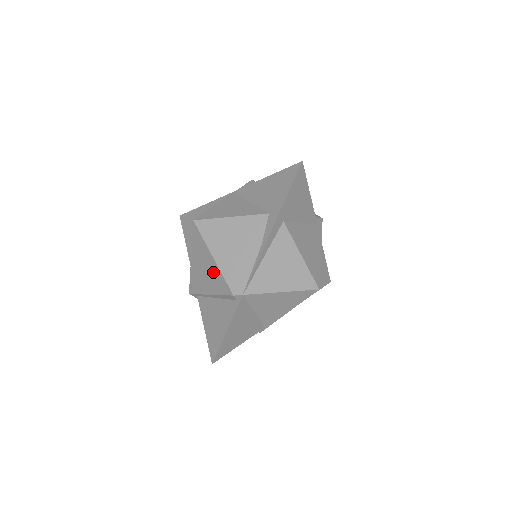
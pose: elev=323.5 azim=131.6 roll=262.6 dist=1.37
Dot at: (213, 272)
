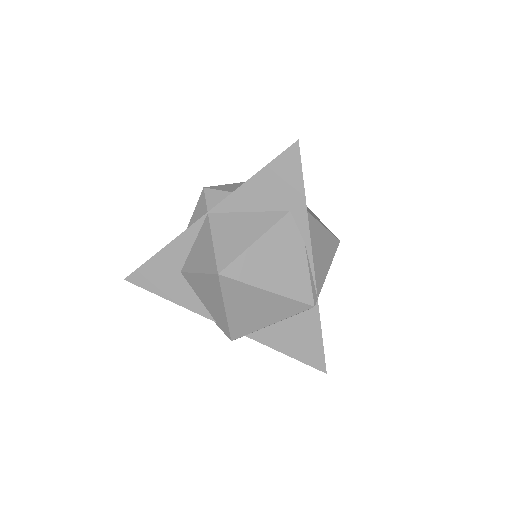
Dot at: (273, 304)
